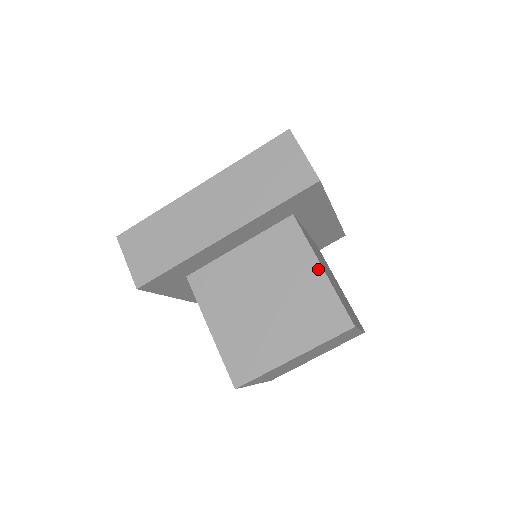
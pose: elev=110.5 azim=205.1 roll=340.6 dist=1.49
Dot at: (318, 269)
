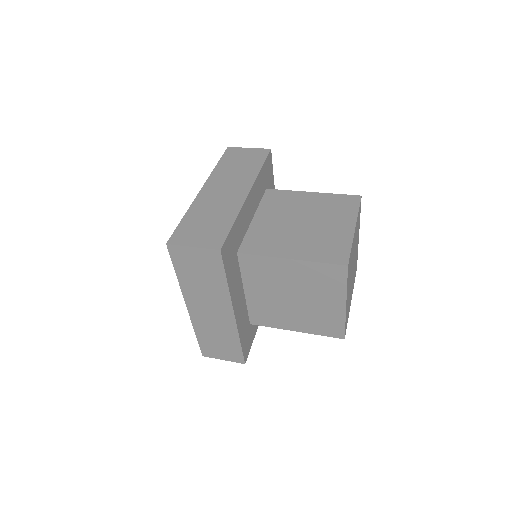
Dot at: (311, 194)
